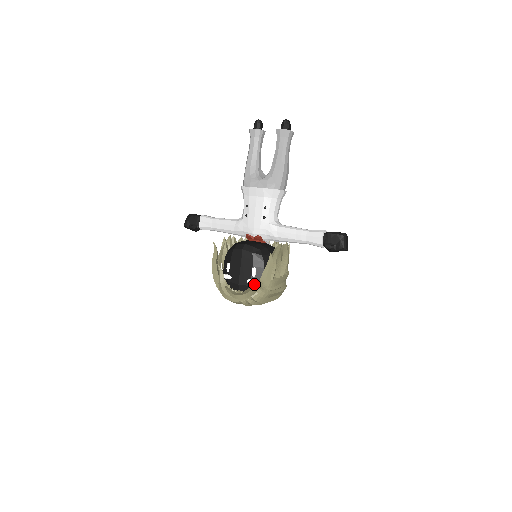
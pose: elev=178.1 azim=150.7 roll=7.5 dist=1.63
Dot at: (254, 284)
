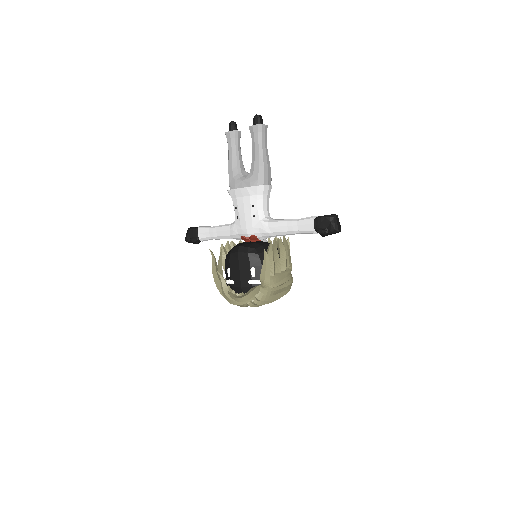
Dot at: (255, 284)
